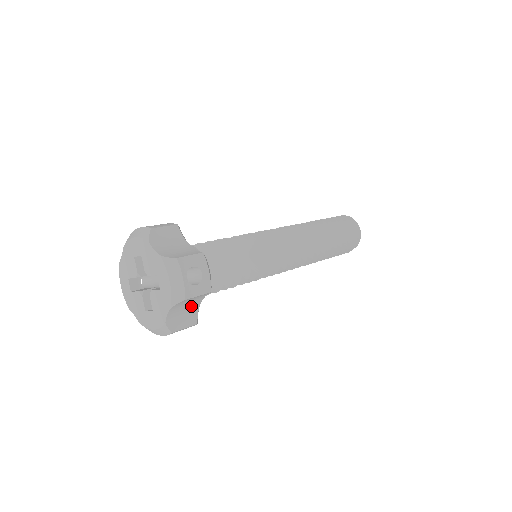
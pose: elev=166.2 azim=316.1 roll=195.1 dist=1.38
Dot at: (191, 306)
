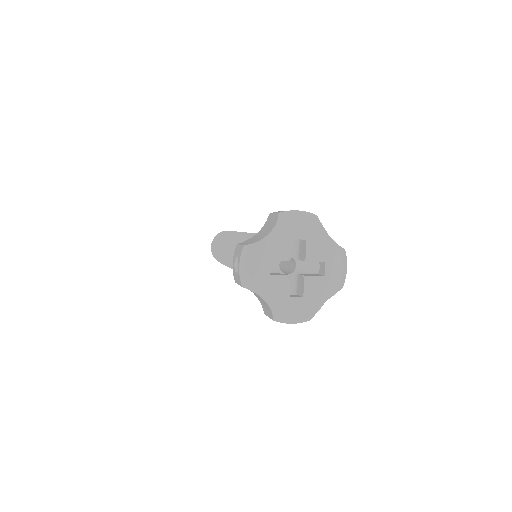
Dot at: occluded
